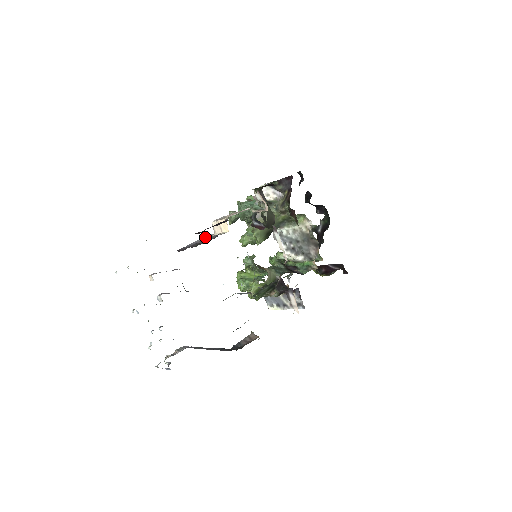
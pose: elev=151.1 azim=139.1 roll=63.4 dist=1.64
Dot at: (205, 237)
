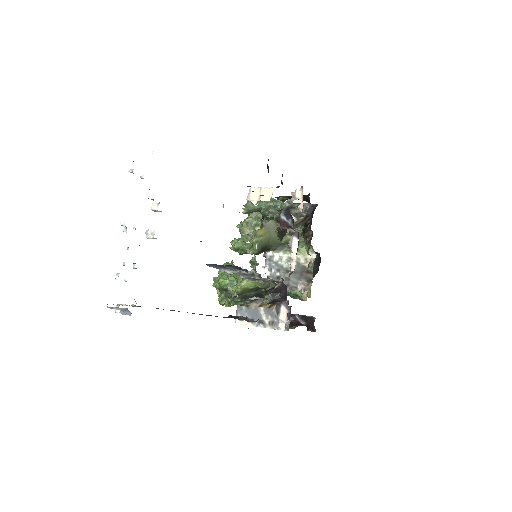
Dot at: occluded
